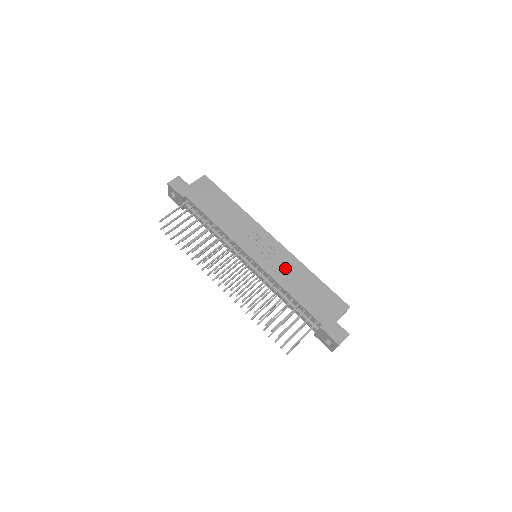
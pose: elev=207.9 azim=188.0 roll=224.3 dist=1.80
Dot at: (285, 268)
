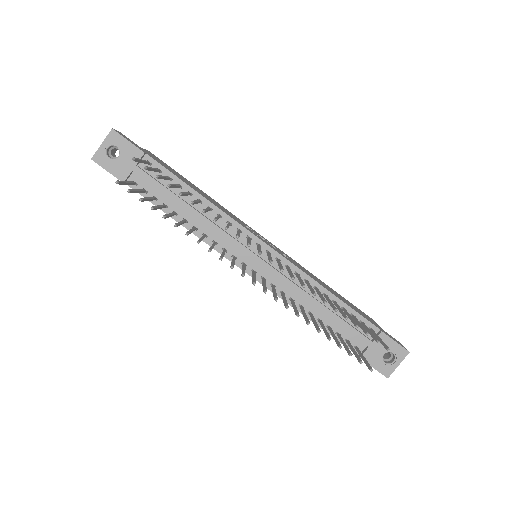
Dot at: occluded
